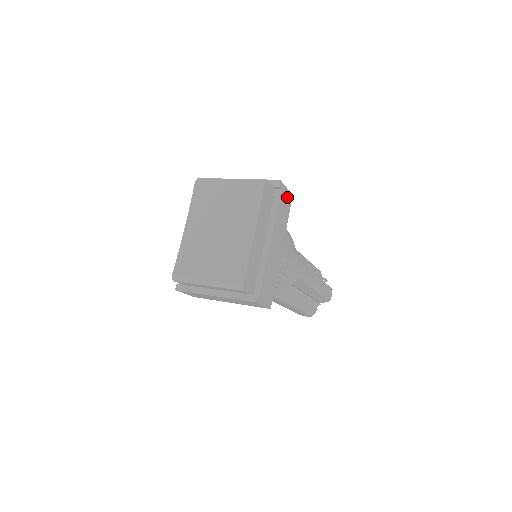
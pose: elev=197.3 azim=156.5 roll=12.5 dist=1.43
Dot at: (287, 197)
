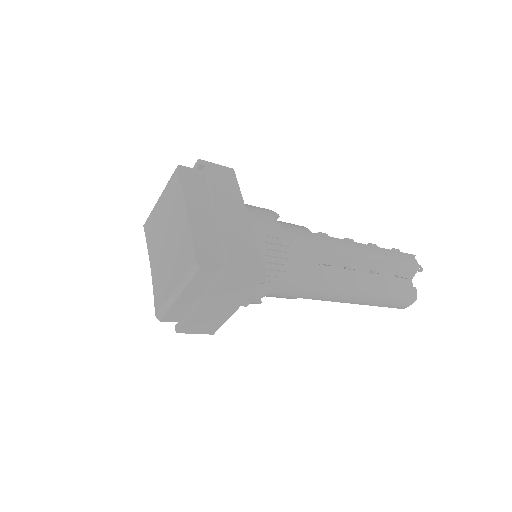
Dot at: (223, 172)
